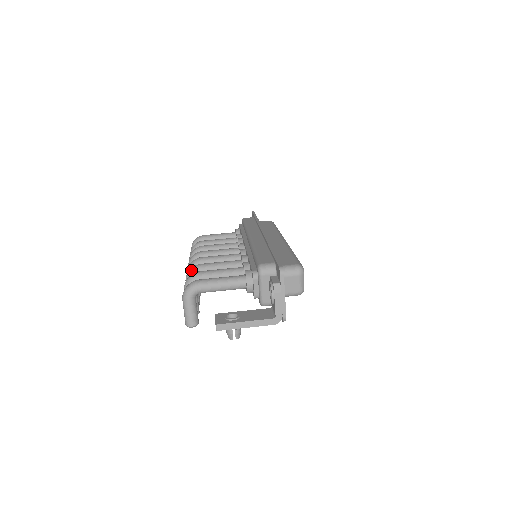
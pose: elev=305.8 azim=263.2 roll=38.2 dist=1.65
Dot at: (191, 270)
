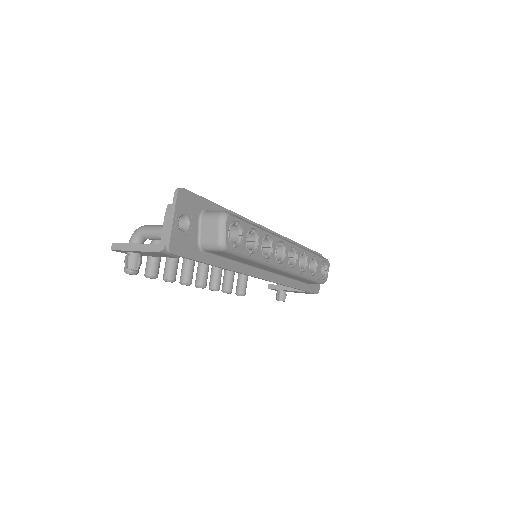
Dot at: occluded
